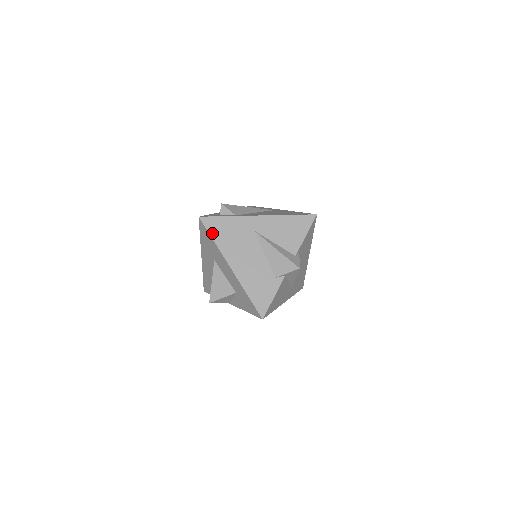
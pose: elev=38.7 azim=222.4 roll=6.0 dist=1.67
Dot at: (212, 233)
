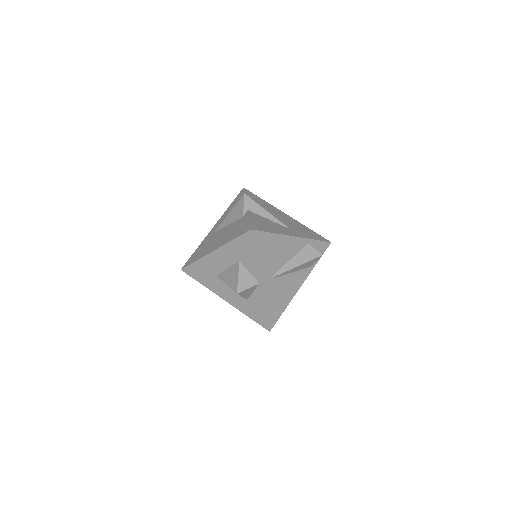
Dot at: (192, 262)
